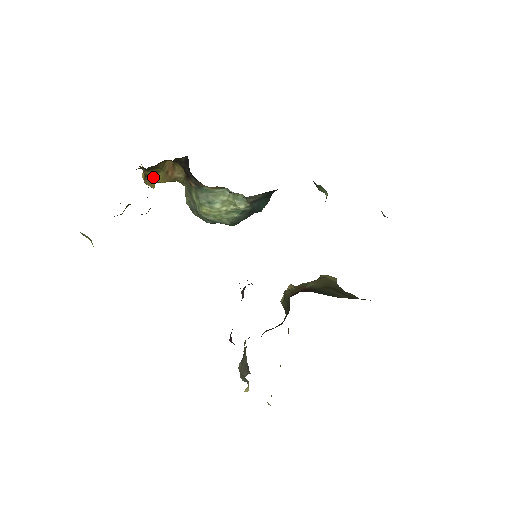
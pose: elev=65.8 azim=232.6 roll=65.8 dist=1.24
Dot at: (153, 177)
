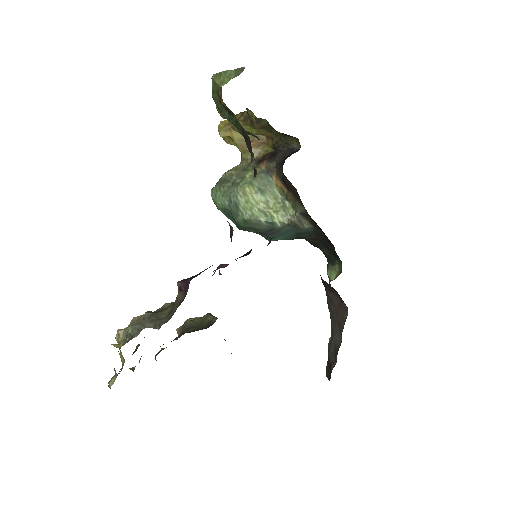
Dot at: occluded
